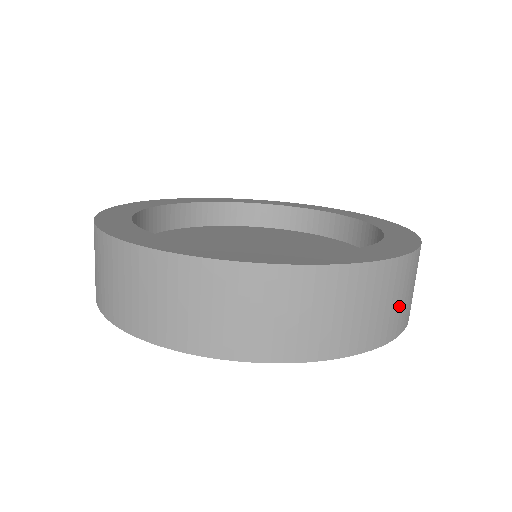
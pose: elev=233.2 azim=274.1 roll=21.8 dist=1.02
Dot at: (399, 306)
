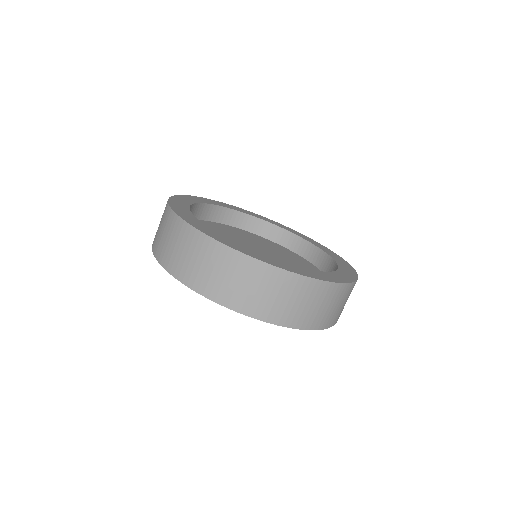
Dot at: occluded
